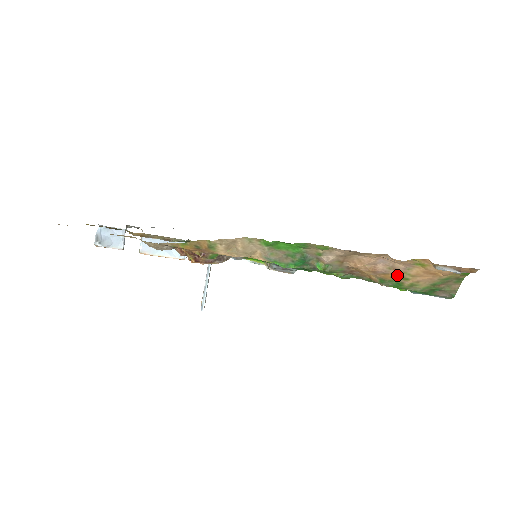
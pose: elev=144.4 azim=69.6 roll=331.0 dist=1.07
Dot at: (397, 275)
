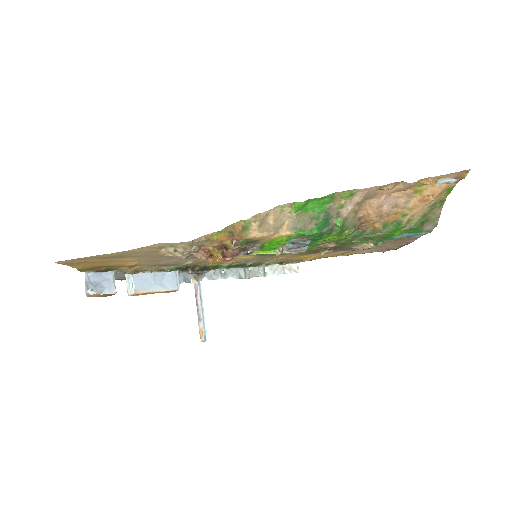
Dot at: (398, 213)
